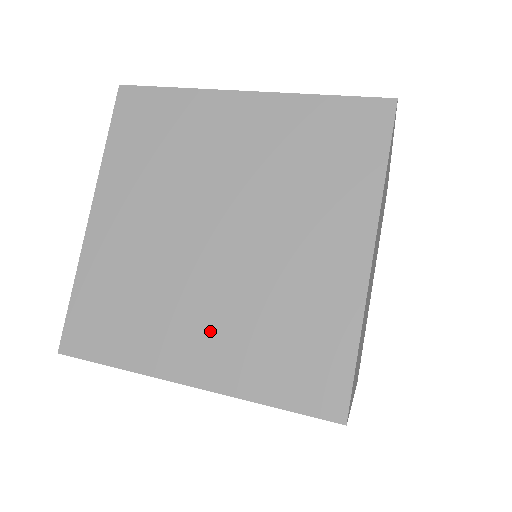
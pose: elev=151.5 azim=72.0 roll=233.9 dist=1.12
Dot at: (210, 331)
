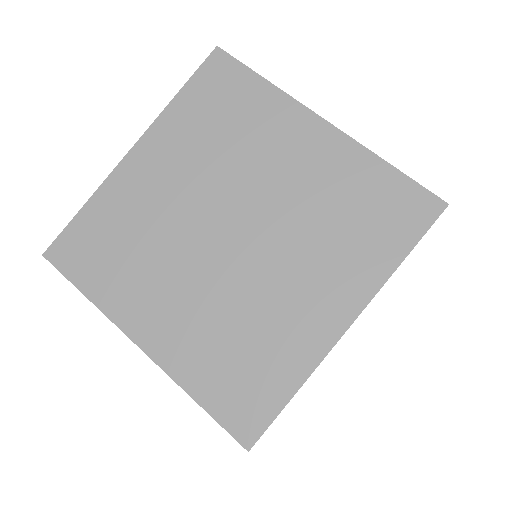
Dot at: (180, 311)
